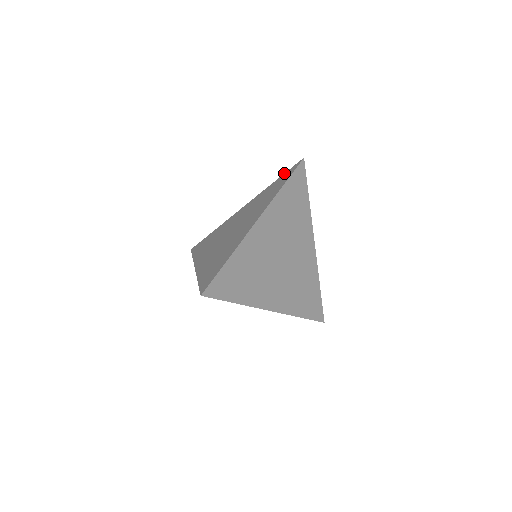
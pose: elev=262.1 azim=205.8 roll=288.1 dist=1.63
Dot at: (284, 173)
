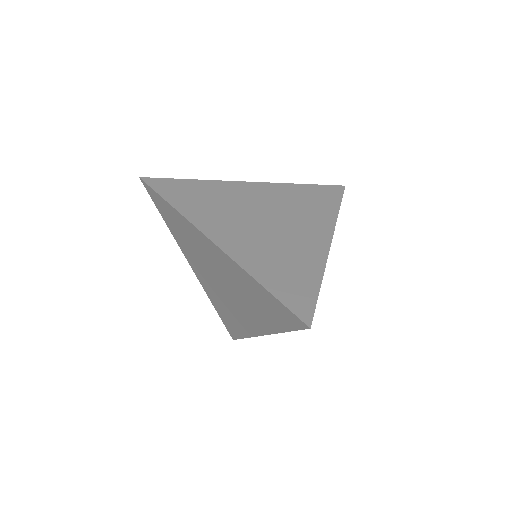
Dot at: occluded
